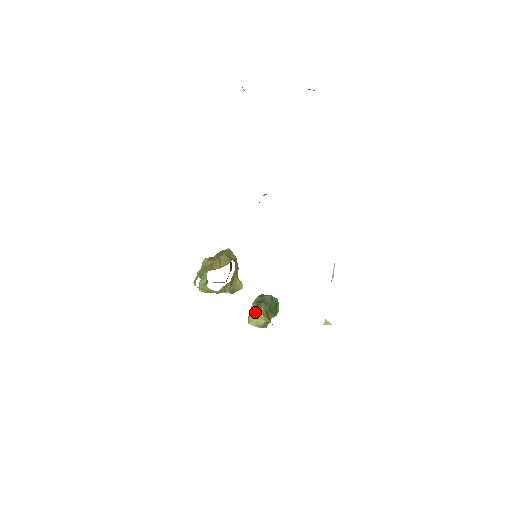
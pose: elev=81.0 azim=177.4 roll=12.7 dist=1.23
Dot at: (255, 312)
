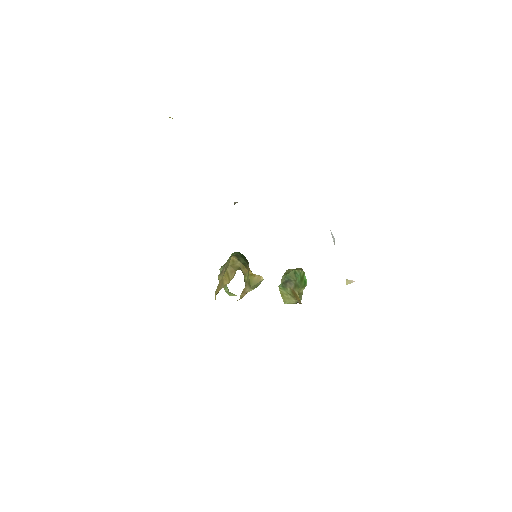
Dot at: (284, 294)
